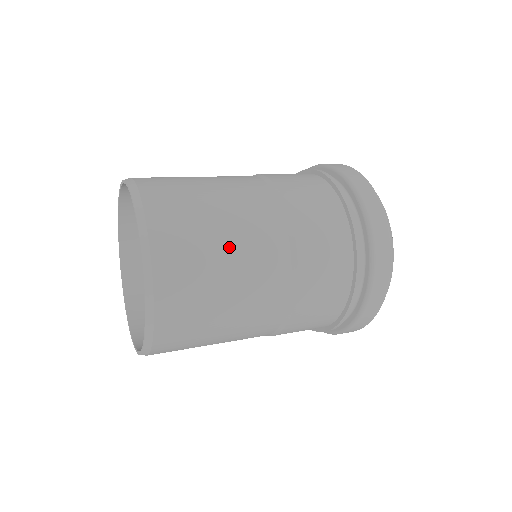
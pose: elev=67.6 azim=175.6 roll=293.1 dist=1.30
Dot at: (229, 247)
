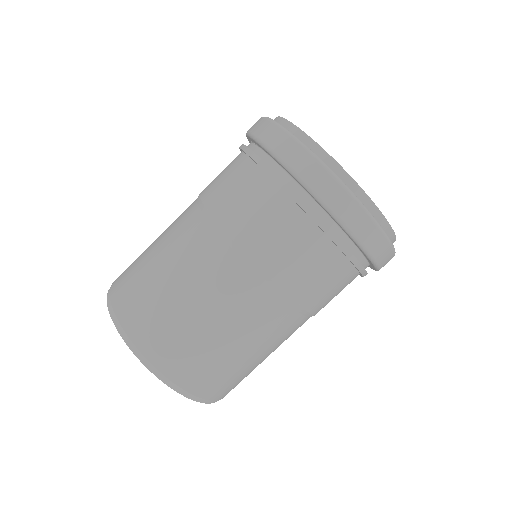
Dot at: (205, 315)
